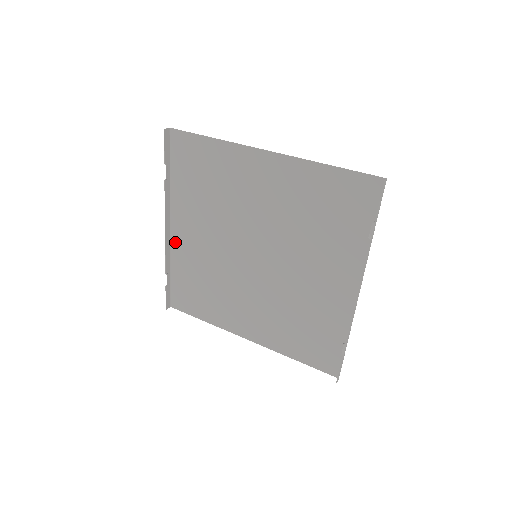
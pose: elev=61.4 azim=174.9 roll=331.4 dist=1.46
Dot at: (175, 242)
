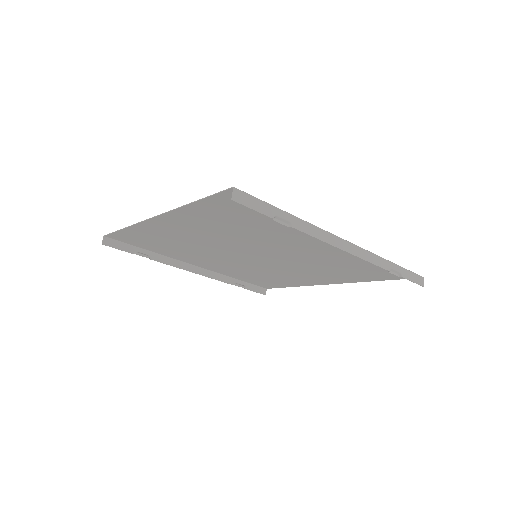
Dot at: (211, 269)
